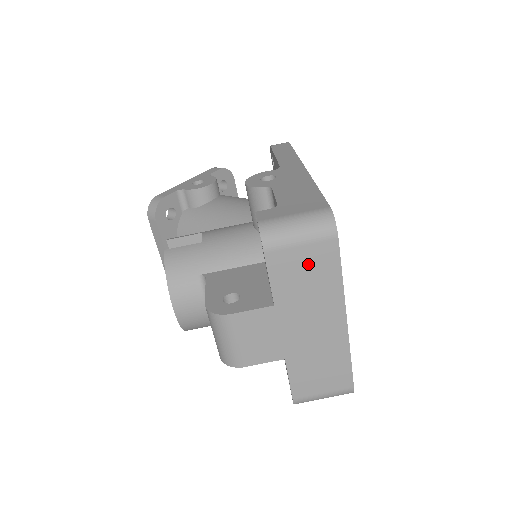
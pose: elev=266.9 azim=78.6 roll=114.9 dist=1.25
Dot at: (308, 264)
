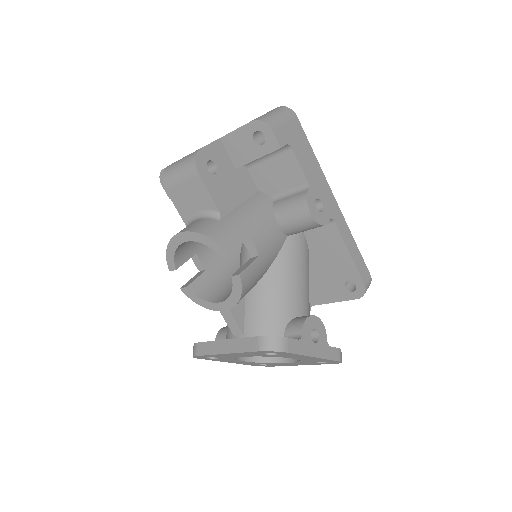
Dot at: occluded
